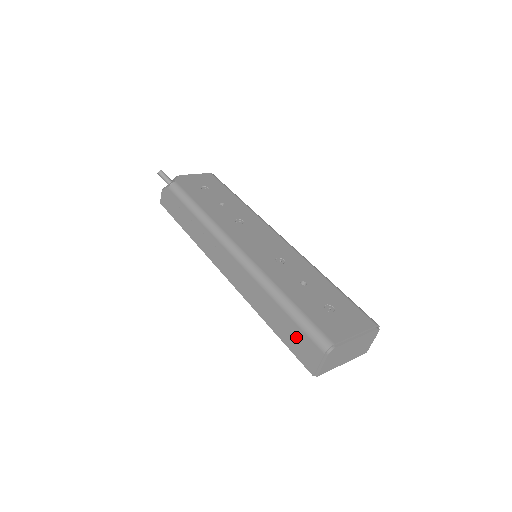
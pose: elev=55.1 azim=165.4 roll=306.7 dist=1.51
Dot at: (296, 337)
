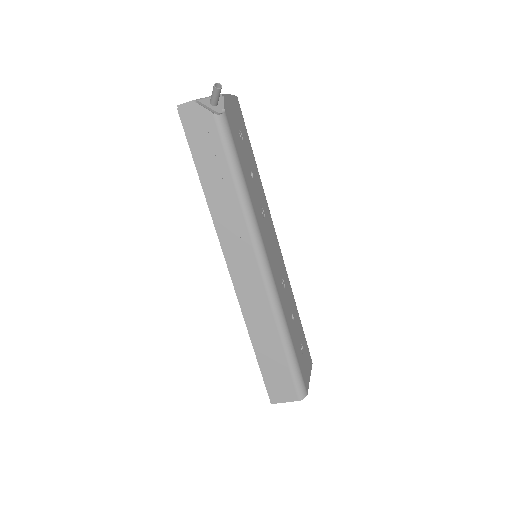
Dot at: (279, 374)
